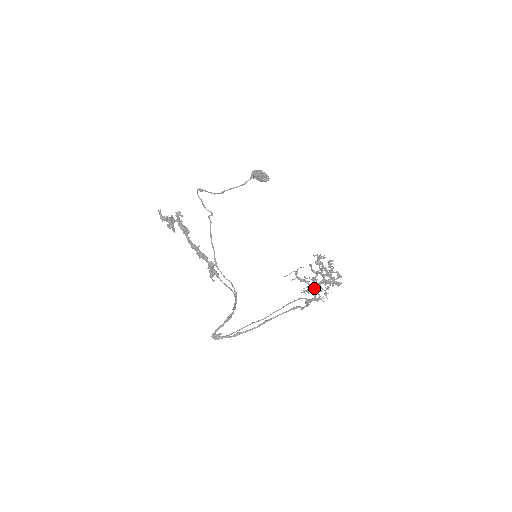
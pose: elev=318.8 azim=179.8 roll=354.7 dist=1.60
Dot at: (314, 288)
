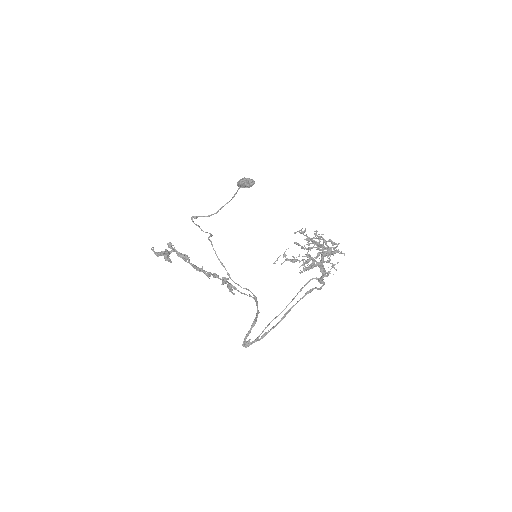
Dot at: (315, 264)
